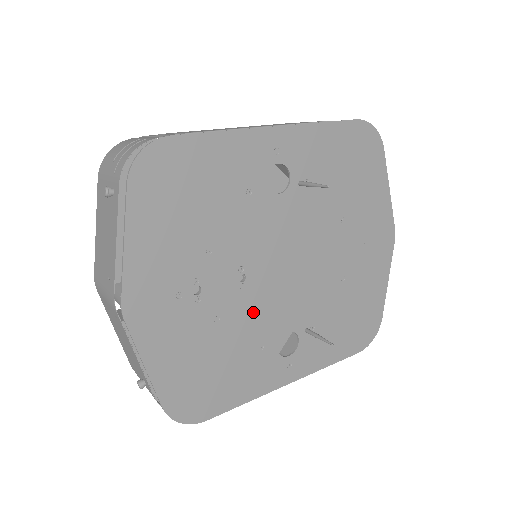
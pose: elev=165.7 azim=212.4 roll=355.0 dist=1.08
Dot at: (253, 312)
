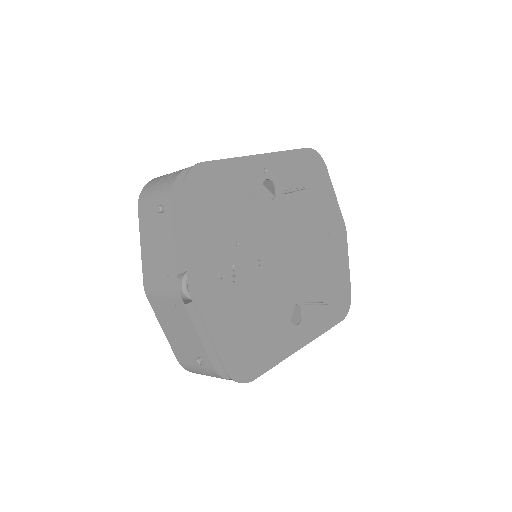
Dot at: (270, 289)
